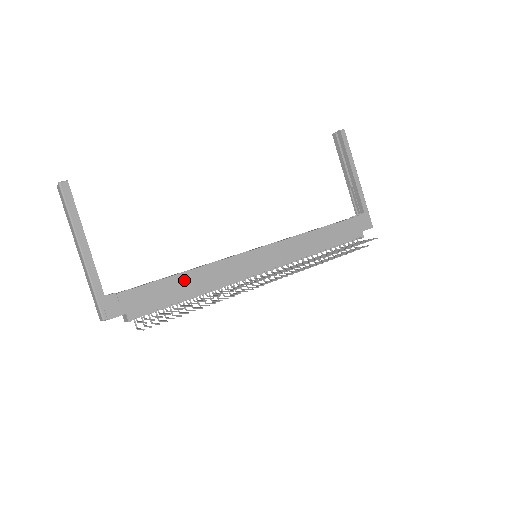
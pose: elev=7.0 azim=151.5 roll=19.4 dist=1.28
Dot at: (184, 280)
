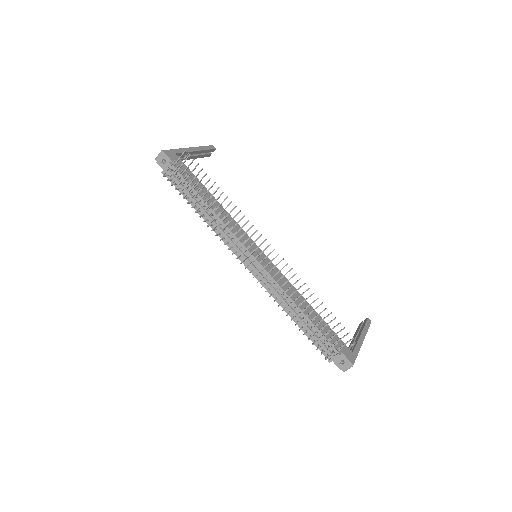
Dot at: (211, 199)
